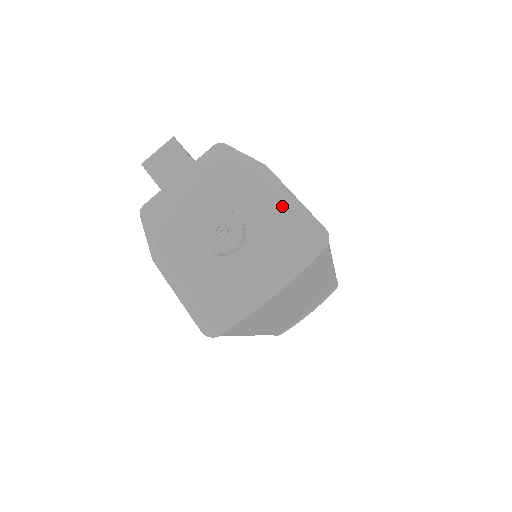
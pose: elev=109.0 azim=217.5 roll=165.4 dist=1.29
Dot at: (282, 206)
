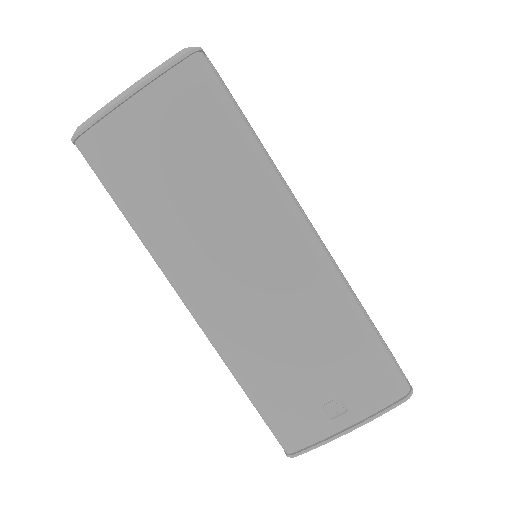
Dot at: occluded
